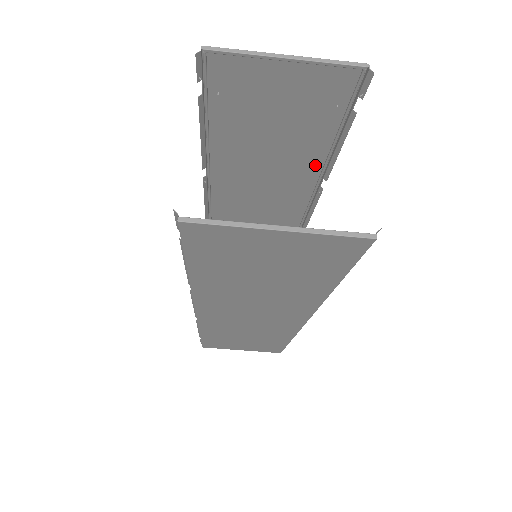
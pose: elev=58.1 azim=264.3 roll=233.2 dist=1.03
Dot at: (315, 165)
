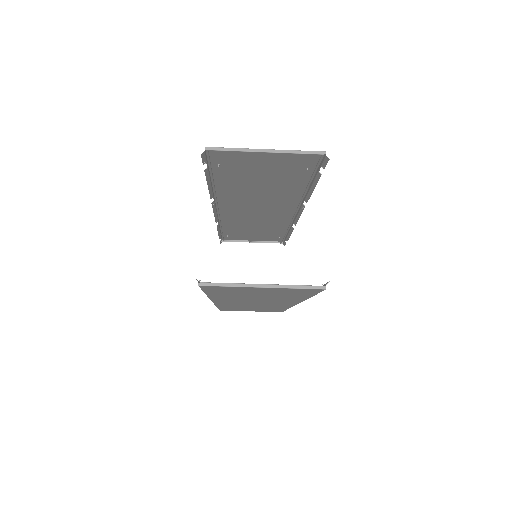
Dot at: (297, 193)
